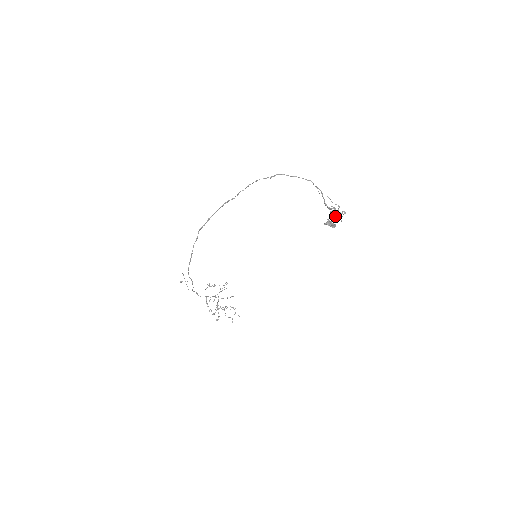
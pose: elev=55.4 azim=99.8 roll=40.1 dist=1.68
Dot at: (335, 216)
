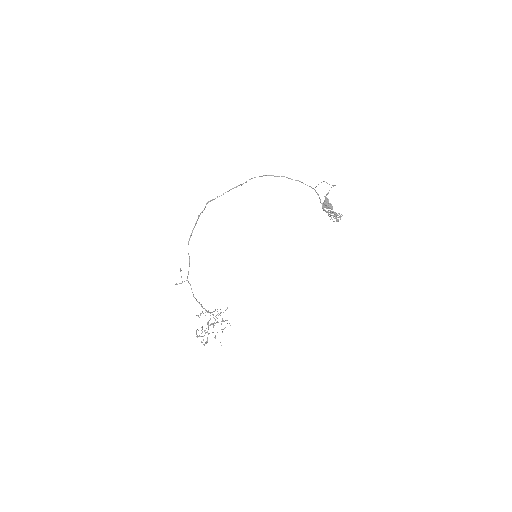
Dot at: (332, 213)
